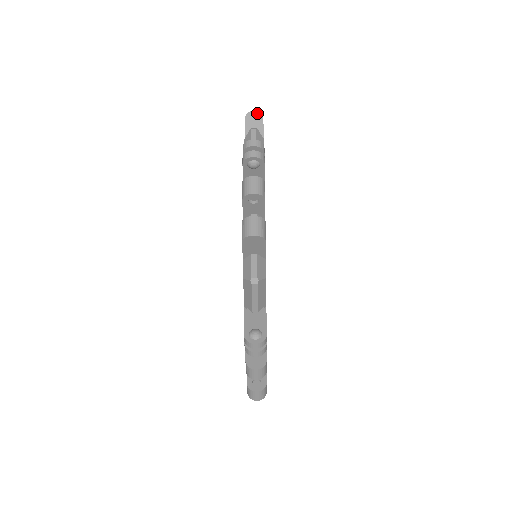
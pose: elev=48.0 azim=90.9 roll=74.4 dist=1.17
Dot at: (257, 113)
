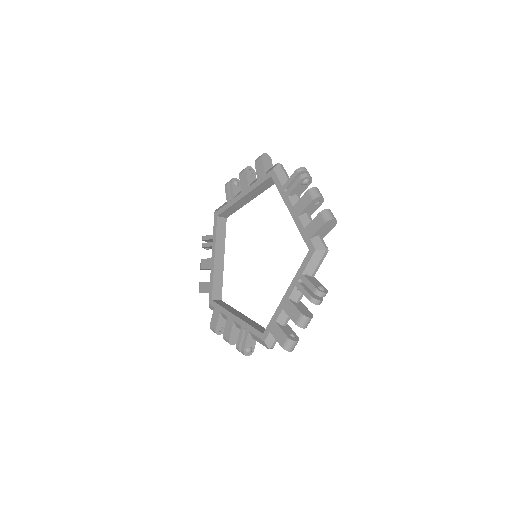
Dot at: (335, 222)
